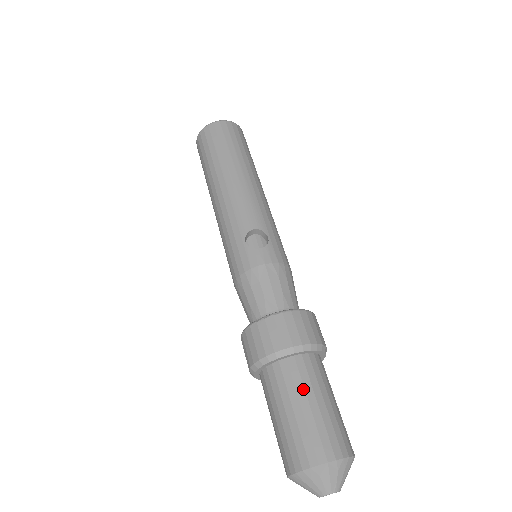
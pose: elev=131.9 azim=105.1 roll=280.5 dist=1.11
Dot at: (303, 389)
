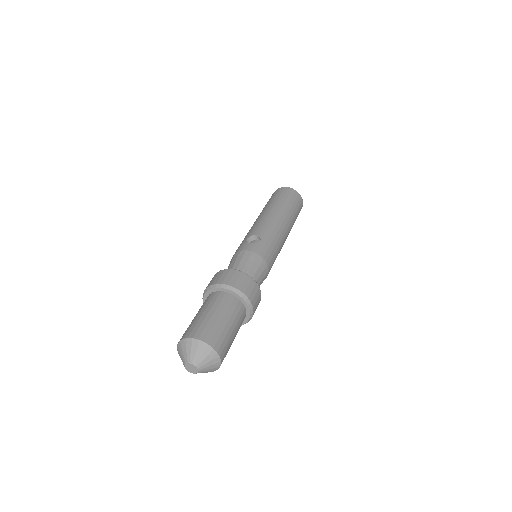
Dot at: (211, 306)
